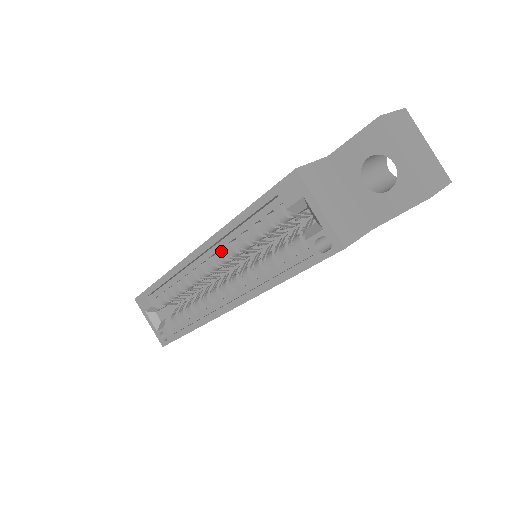
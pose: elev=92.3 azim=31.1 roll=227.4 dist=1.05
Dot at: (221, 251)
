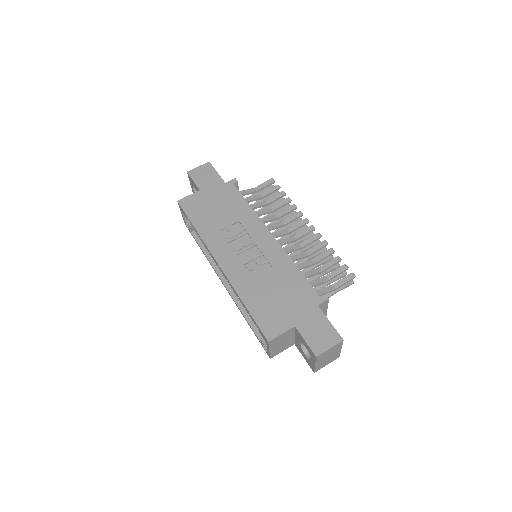
Dot at: occluded
